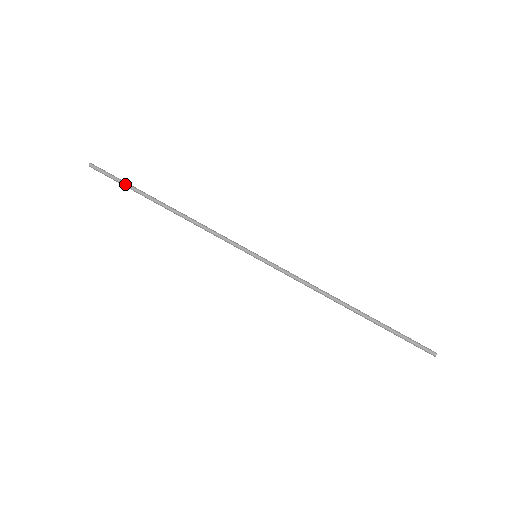
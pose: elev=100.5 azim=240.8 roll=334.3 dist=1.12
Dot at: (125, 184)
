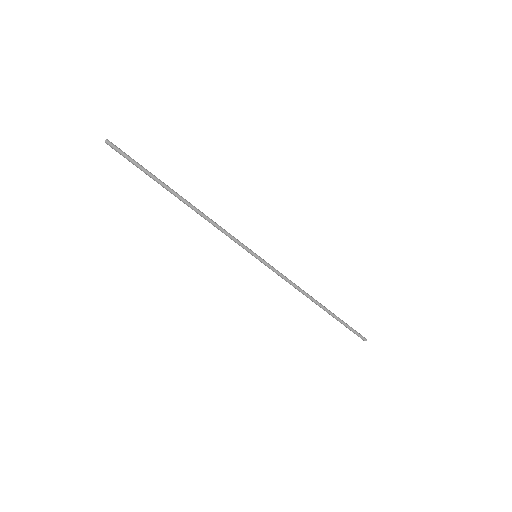
Dot at: (144, 170)
